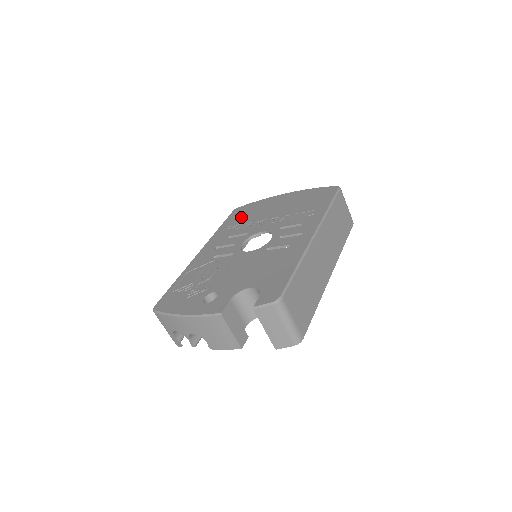
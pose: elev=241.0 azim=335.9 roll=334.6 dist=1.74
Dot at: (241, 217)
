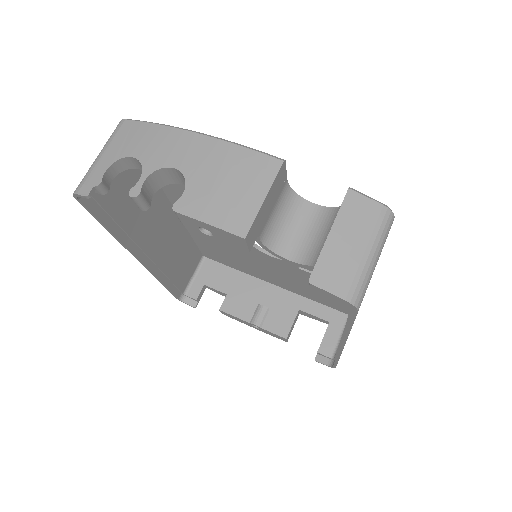
Dot at: occluded
